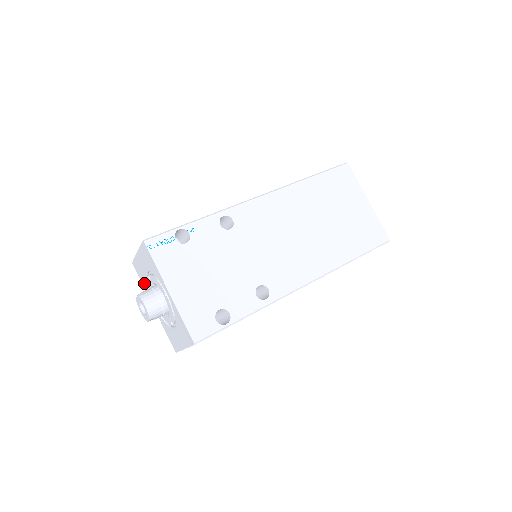
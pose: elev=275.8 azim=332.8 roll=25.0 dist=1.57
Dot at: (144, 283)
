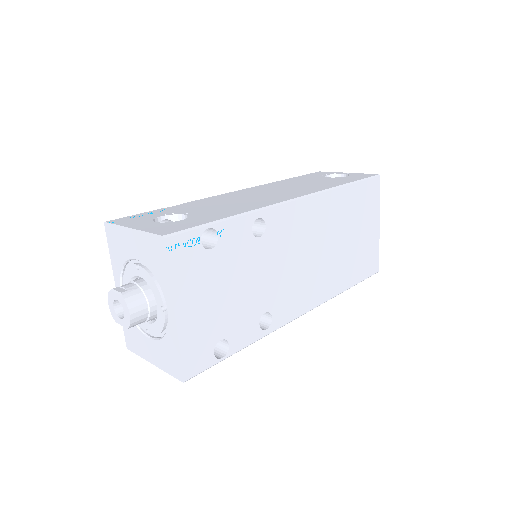
Dot at: (116, 258)
